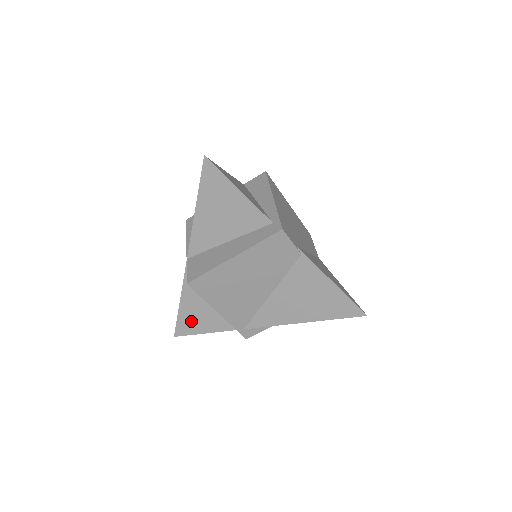
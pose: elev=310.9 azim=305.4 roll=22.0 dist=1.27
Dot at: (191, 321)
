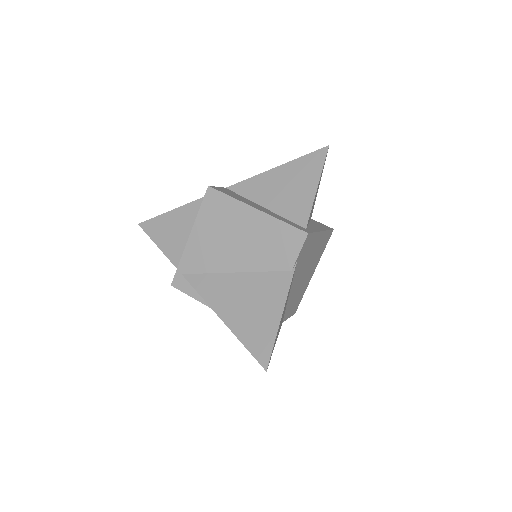
Dot at: (164, 227)
